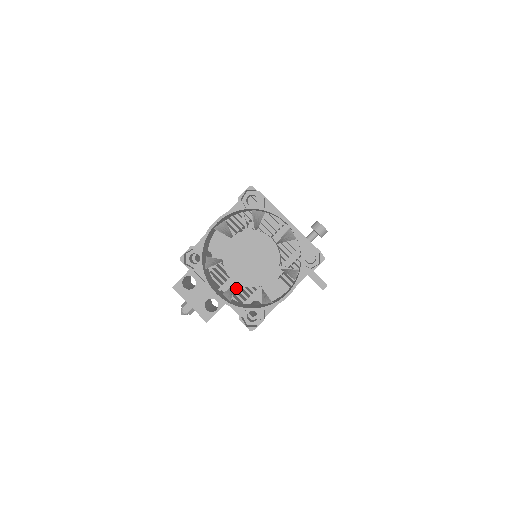
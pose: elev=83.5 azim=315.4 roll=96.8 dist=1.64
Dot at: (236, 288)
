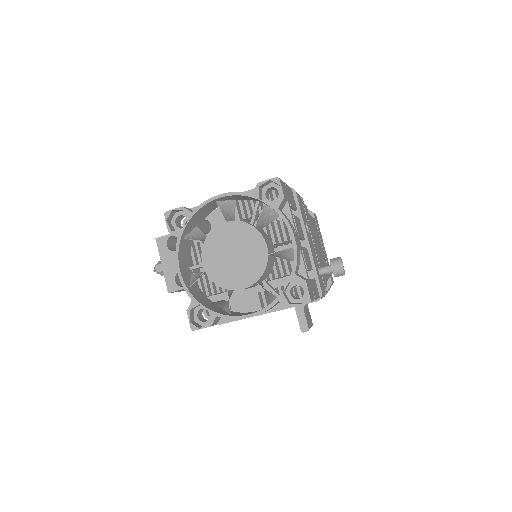
Dot at: occluded
